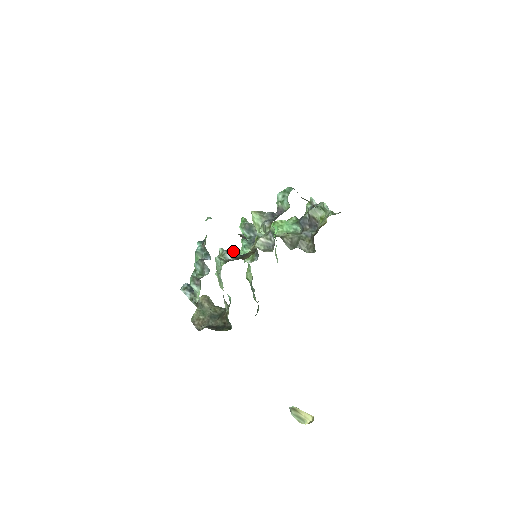
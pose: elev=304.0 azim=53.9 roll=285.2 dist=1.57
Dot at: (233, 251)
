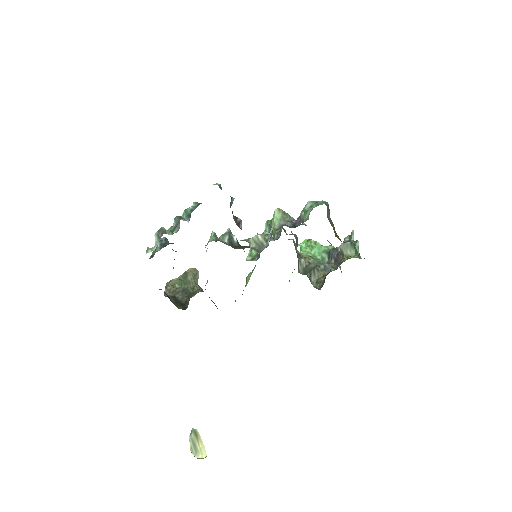
Dot at: (235, 237)
